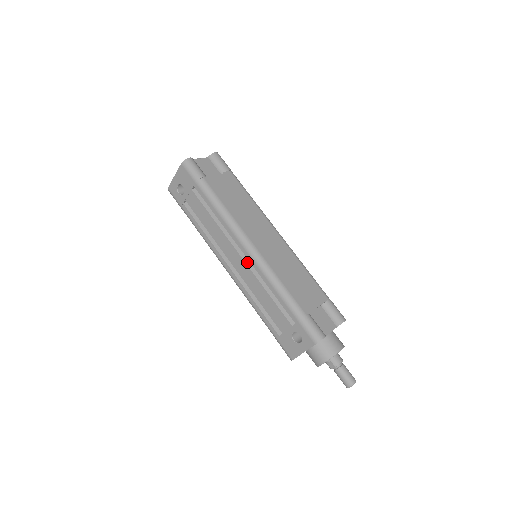
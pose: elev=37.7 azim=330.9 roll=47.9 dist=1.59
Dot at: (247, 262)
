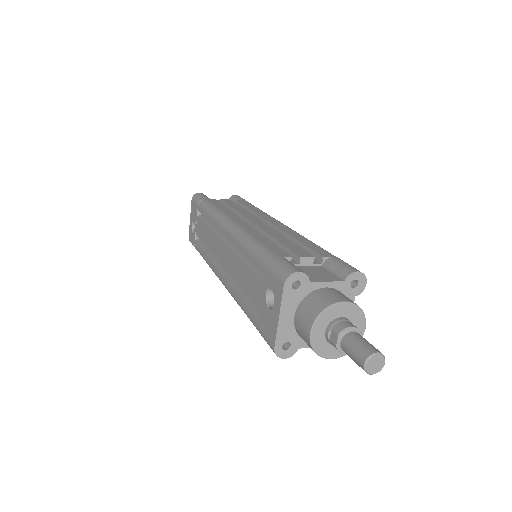
Dot at: (229, 246)
